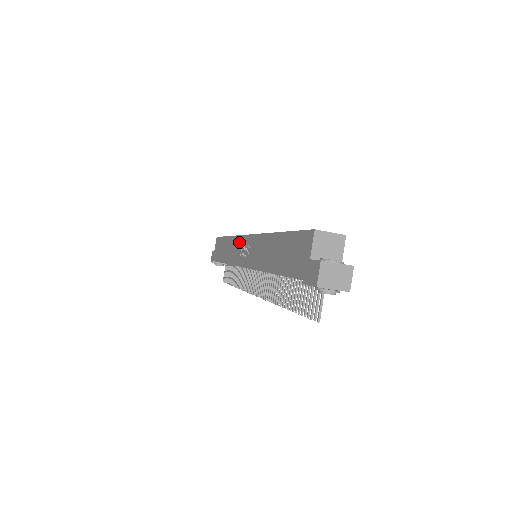
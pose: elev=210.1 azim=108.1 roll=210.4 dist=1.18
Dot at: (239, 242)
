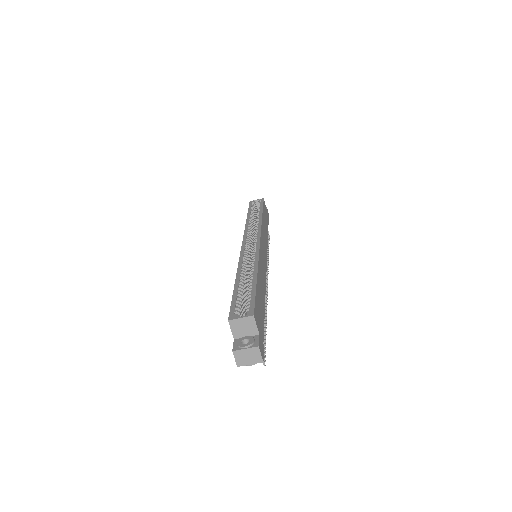
Dot at: occluded
